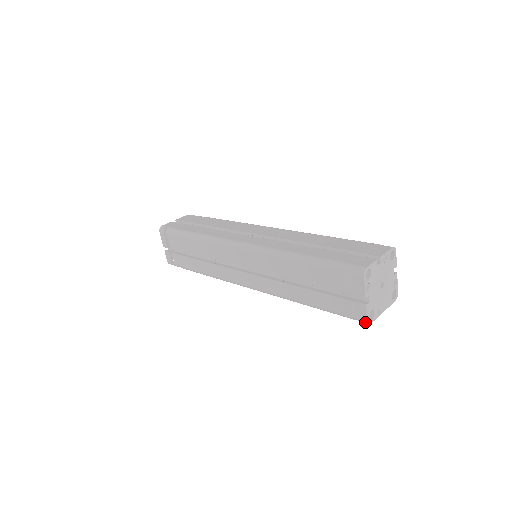
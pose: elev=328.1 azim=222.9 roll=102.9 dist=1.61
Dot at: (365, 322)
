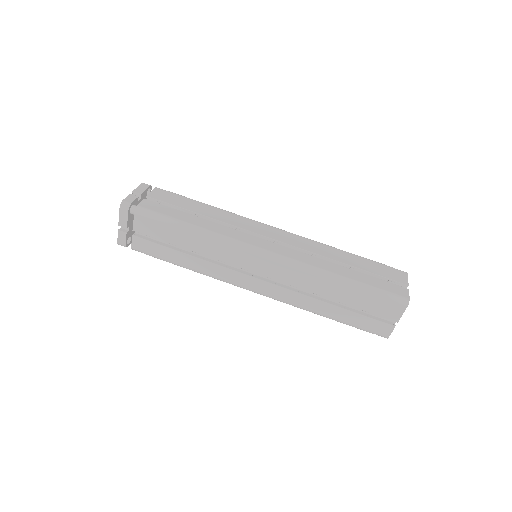
Dot at: (385, 337)
